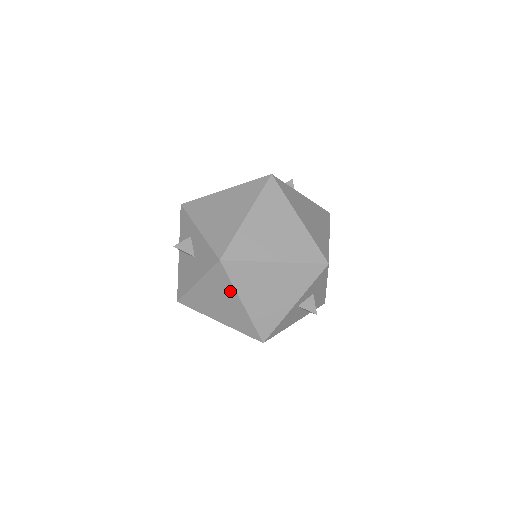
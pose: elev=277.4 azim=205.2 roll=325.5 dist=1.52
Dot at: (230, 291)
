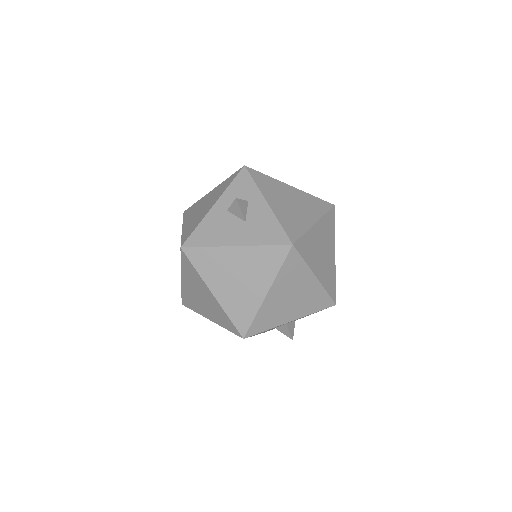
Dot at: (268, 275)
